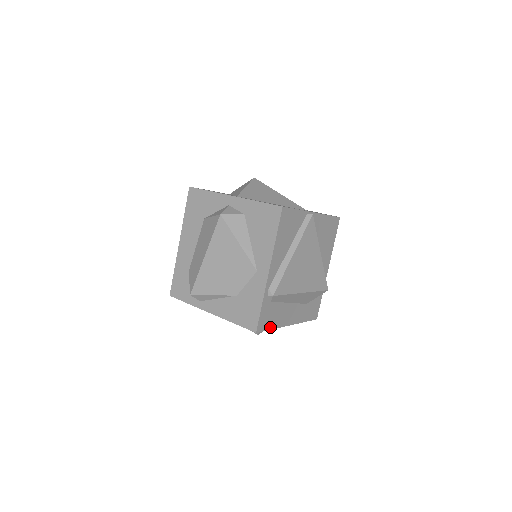
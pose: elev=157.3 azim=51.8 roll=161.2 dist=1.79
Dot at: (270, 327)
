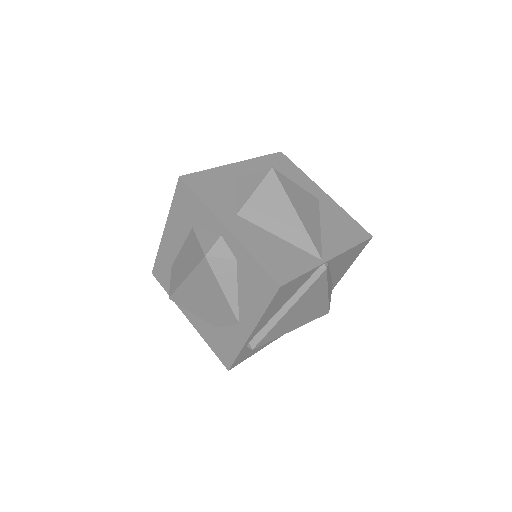
Dot at: (248, 357)
